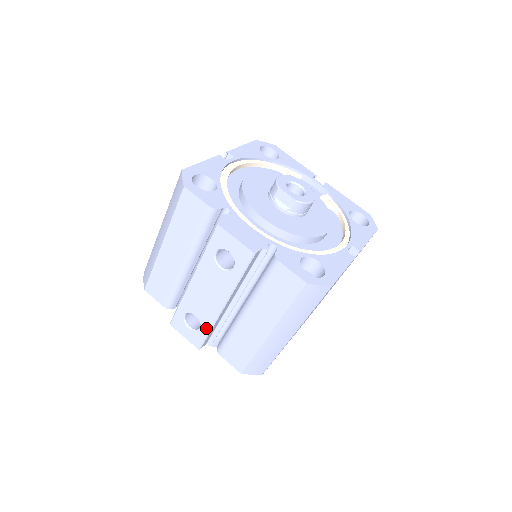
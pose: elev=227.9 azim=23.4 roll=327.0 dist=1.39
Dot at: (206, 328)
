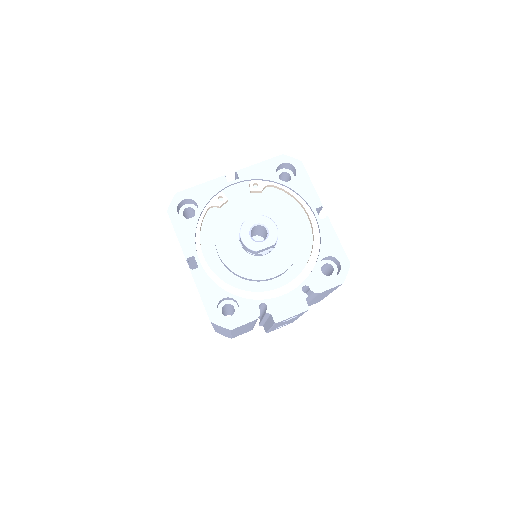
Dot at: occluded
